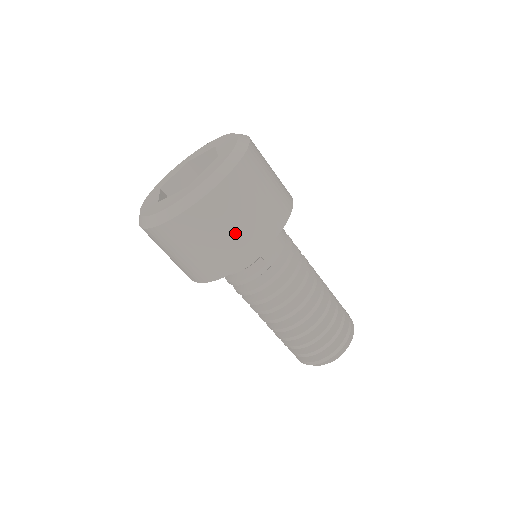
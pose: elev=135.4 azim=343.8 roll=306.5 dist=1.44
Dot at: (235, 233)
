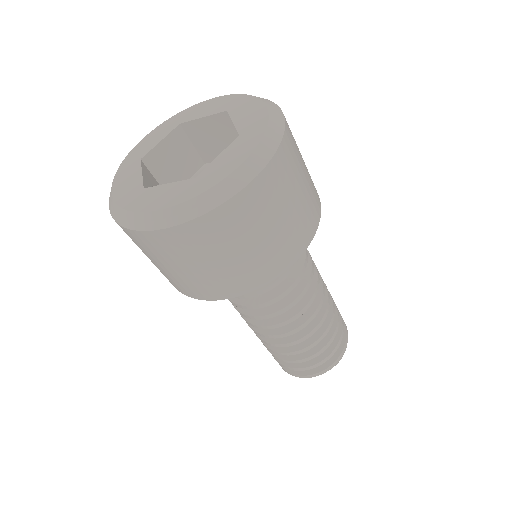
Dot at: (307, 178)
